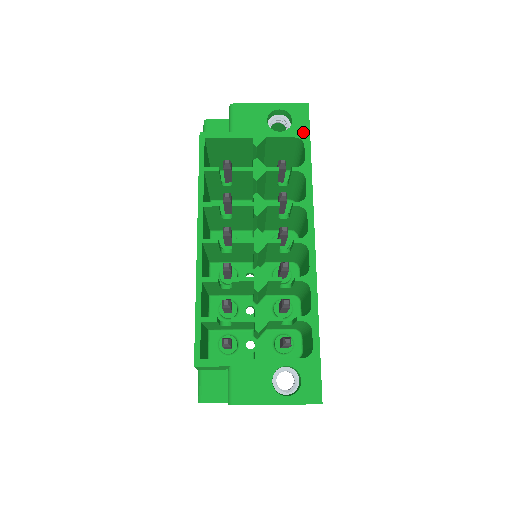
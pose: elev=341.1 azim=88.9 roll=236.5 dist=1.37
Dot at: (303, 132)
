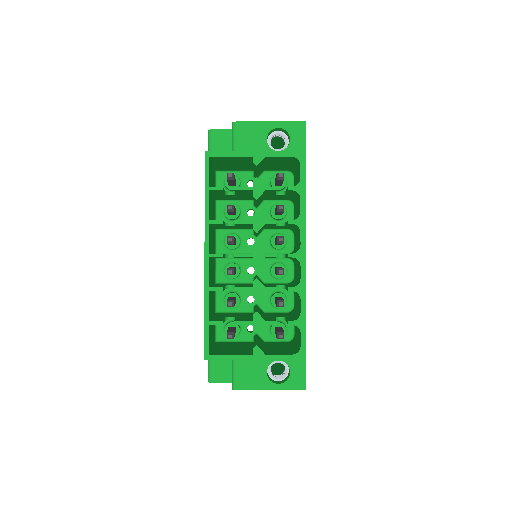
Dot at: (300, 151)
